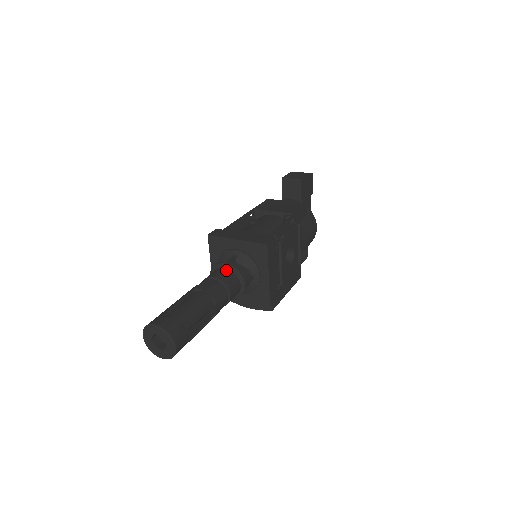
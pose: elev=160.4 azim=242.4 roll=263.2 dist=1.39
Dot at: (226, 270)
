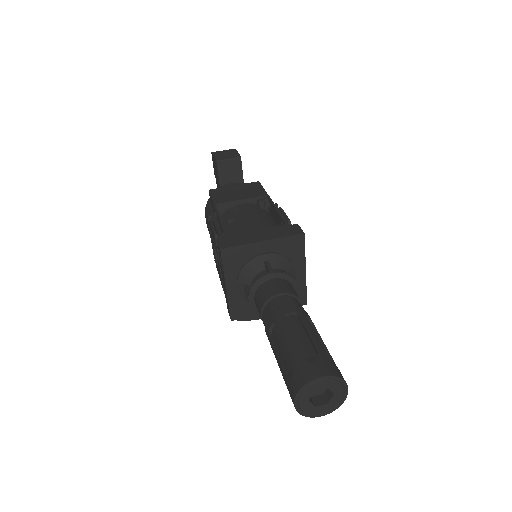
Dot at: (278, 280)
